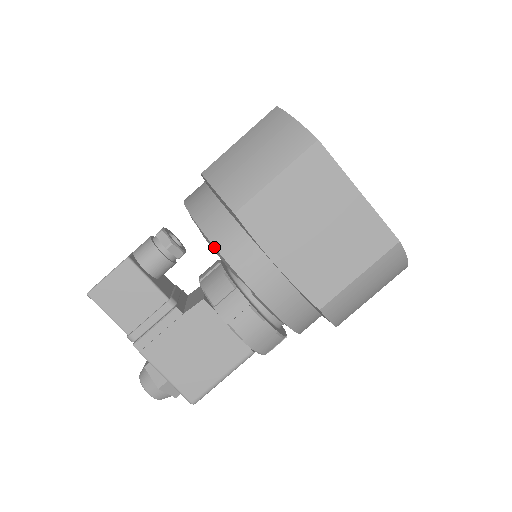
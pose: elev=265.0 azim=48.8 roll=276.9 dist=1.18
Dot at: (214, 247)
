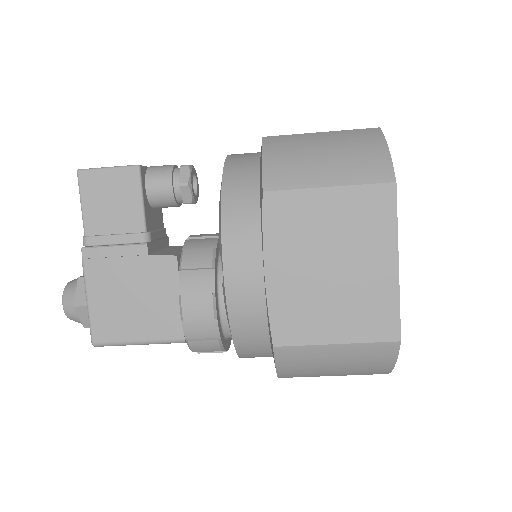
Dot at: (221, 210)
